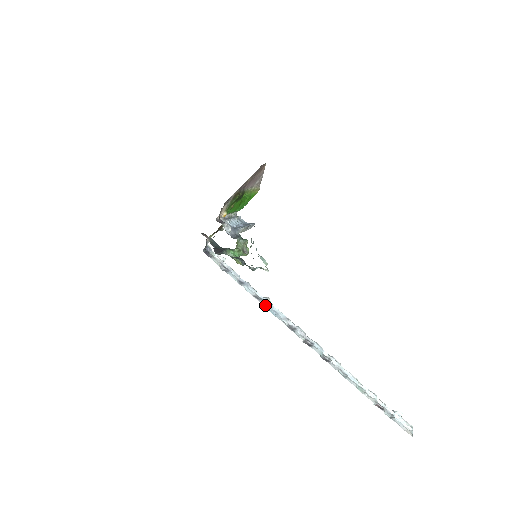
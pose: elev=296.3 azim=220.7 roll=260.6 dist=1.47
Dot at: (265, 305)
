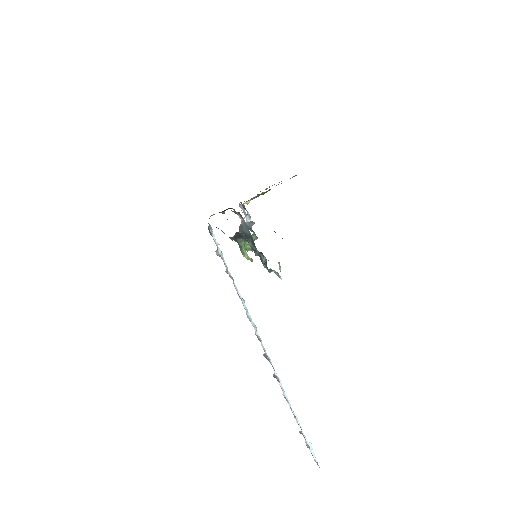
Dot at: occluded
